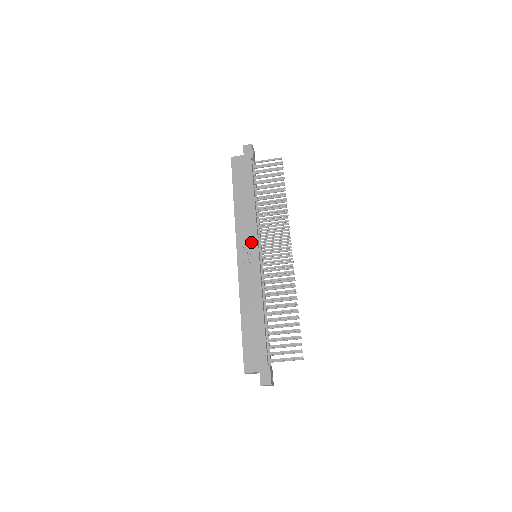
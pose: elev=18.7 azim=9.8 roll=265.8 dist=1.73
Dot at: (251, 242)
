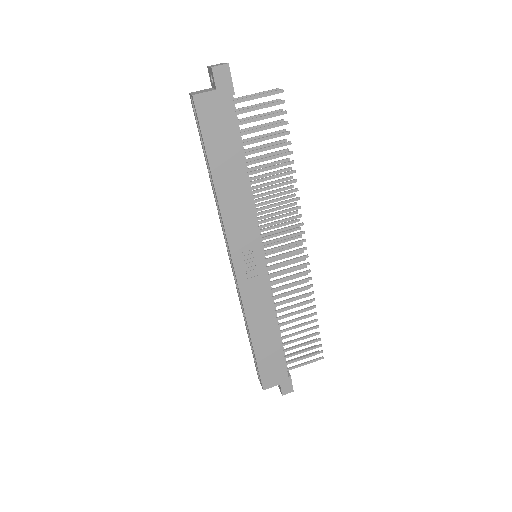
Dot at: (251, 245)
